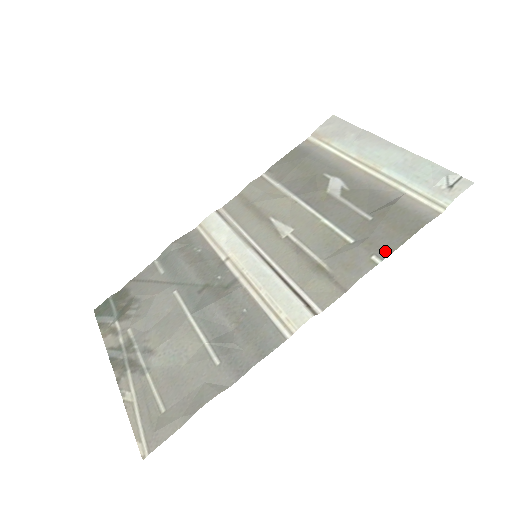
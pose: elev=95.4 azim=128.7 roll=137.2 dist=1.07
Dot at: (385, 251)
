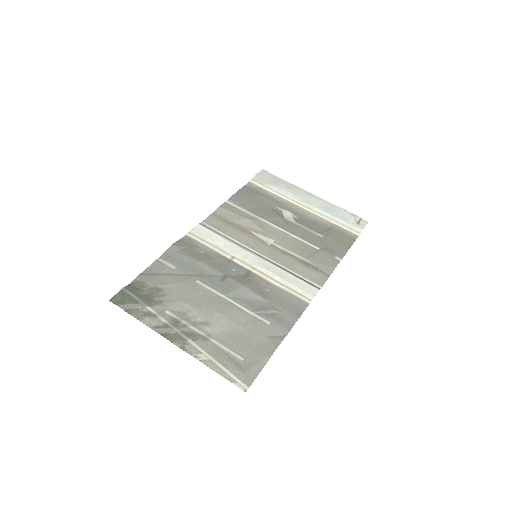
Dot at: (341, 254)
